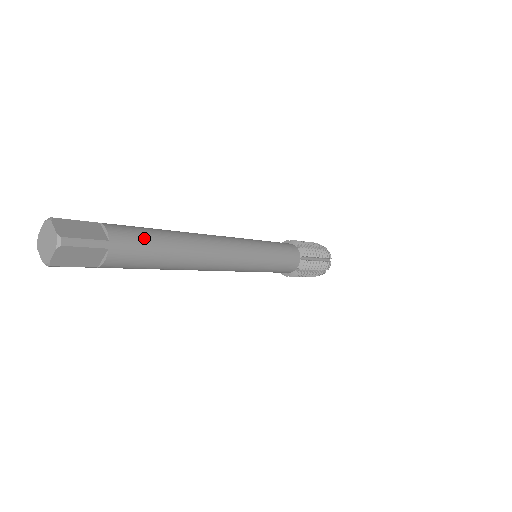
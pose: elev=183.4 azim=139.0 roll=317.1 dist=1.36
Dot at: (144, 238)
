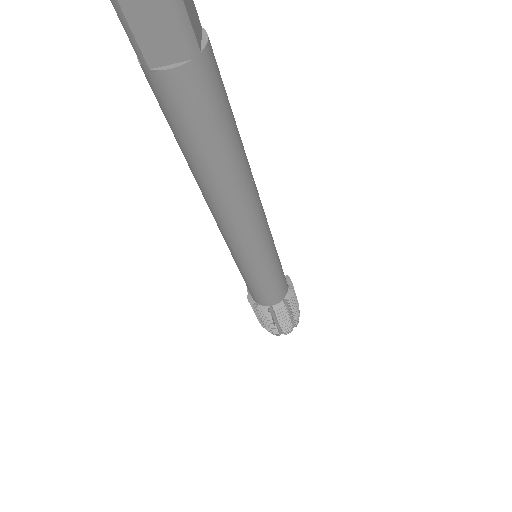
Dot at: occluded
